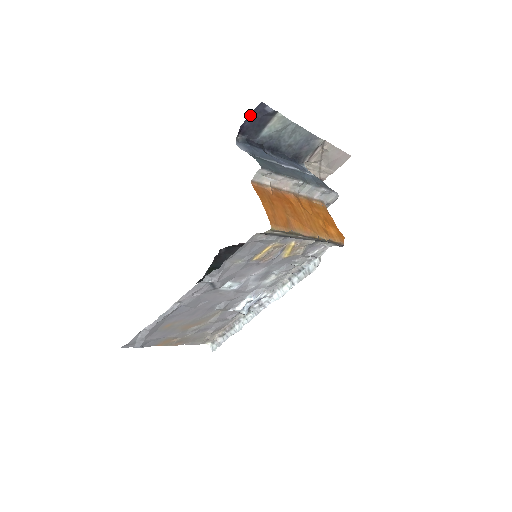
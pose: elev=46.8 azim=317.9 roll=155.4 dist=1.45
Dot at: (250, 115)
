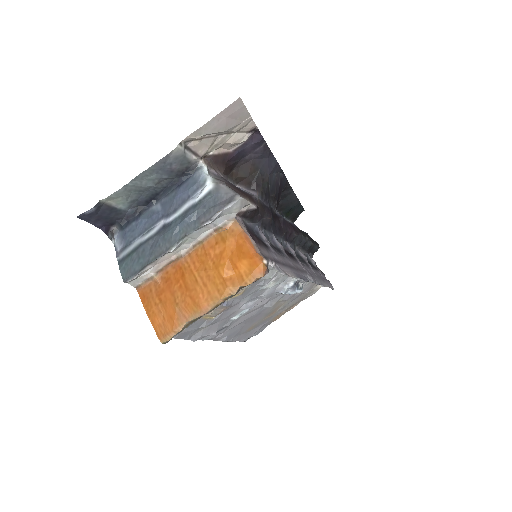
Dot at: (90, 222)
